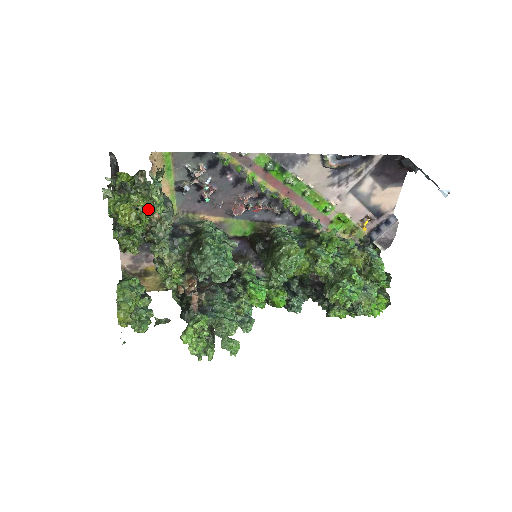
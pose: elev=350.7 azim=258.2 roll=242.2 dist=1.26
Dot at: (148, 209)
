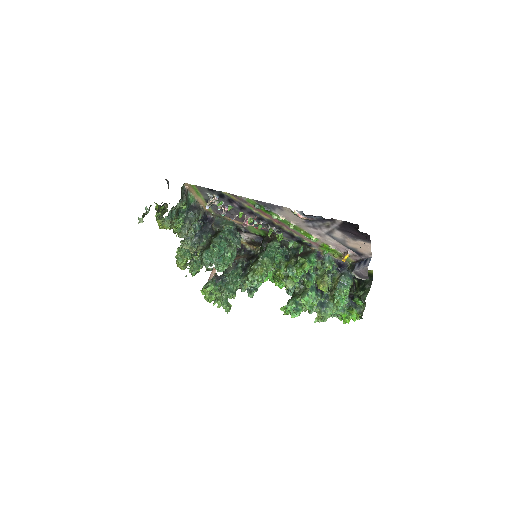
Dot at: occluded
